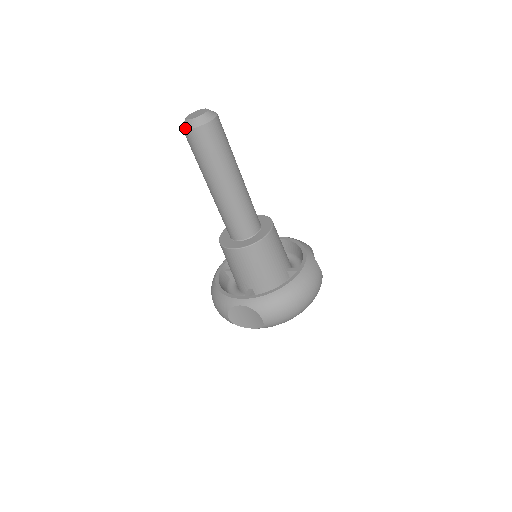
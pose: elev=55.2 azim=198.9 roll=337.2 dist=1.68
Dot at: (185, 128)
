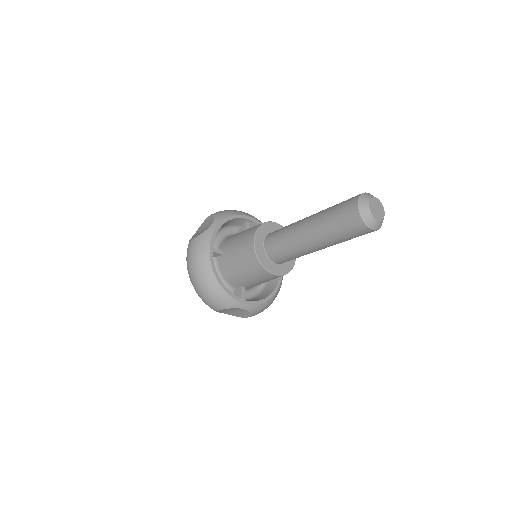
Dot at: (368, 224)
